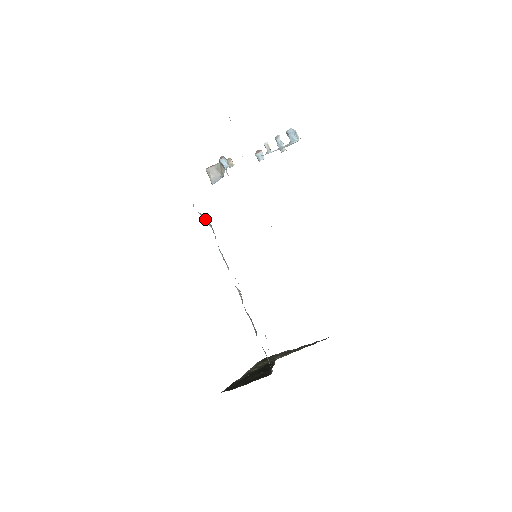
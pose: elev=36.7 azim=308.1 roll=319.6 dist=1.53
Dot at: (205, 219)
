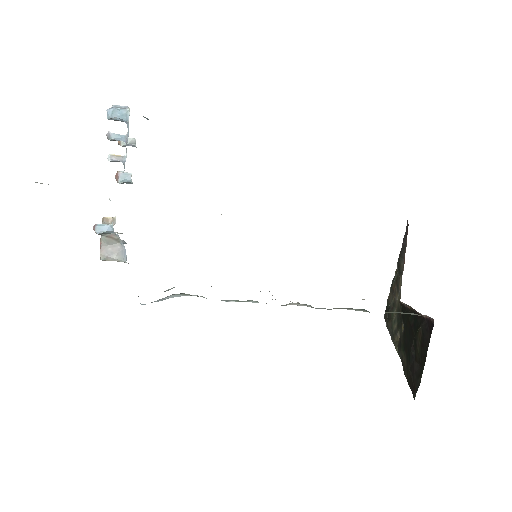
Dot at: occluded
